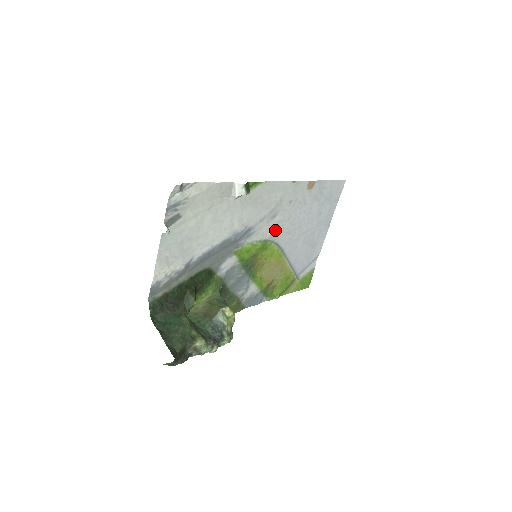
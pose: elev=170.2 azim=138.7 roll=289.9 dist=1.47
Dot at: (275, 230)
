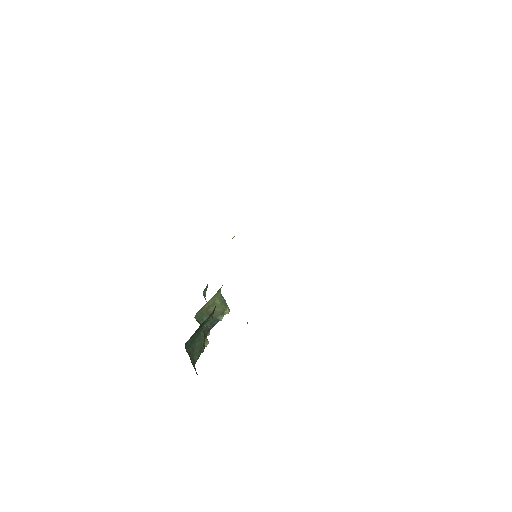
Dot at: occluded
